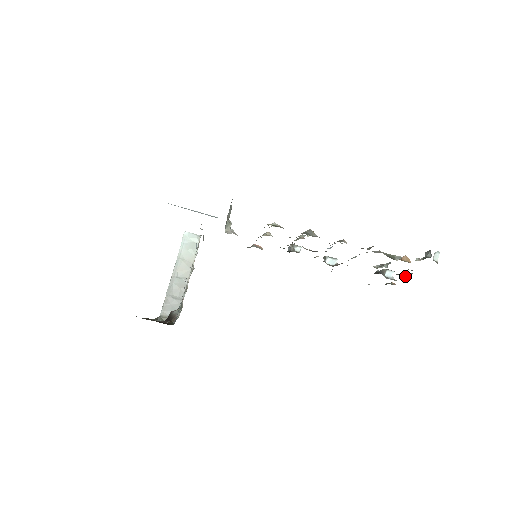
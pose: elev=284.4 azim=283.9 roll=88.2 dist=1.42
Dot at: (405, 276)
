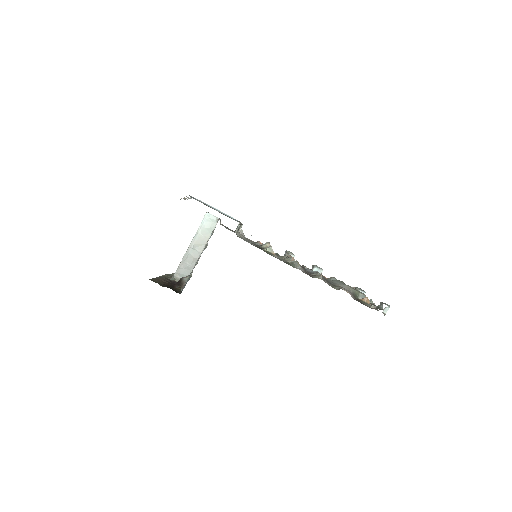
Dot at: (370, 301)
